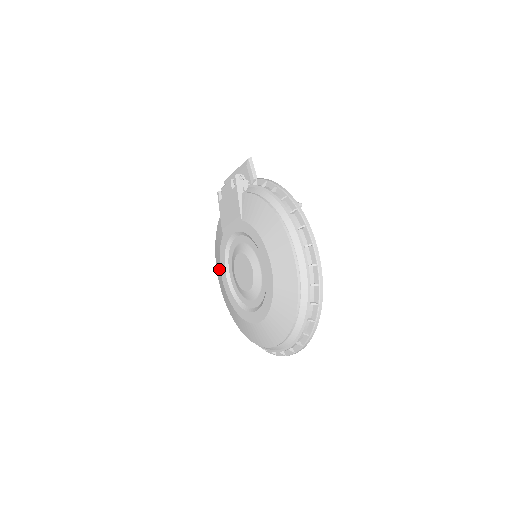
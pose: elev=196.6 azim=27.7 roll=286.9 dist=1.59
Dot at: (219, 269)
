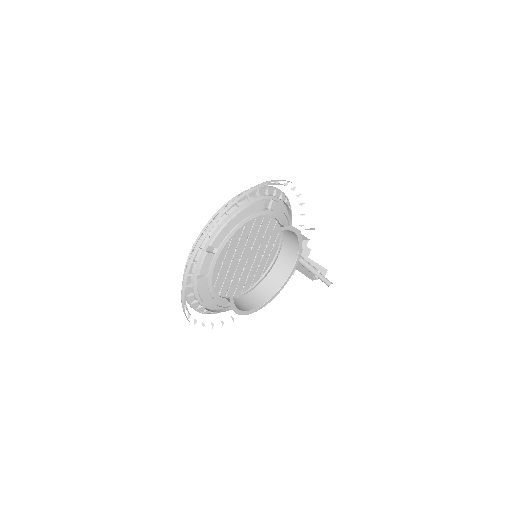
Dot at: occluded
